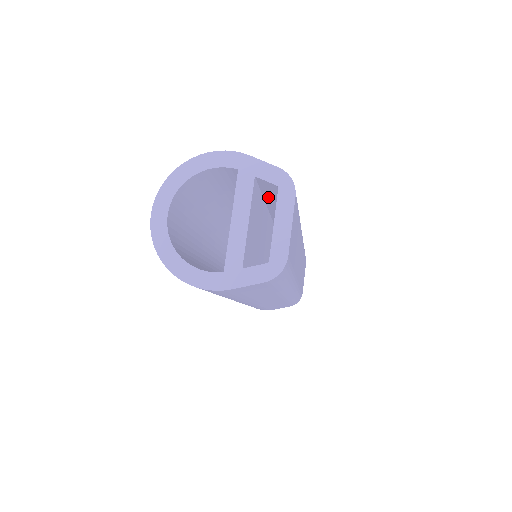
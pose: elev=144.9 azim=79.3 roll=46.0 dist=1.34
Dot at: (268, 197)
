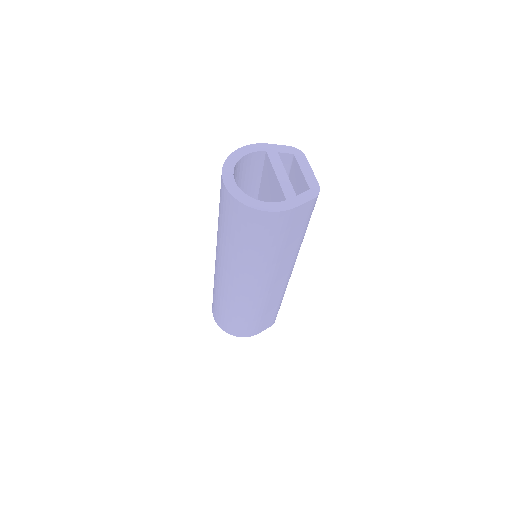
Dot at: occluded
